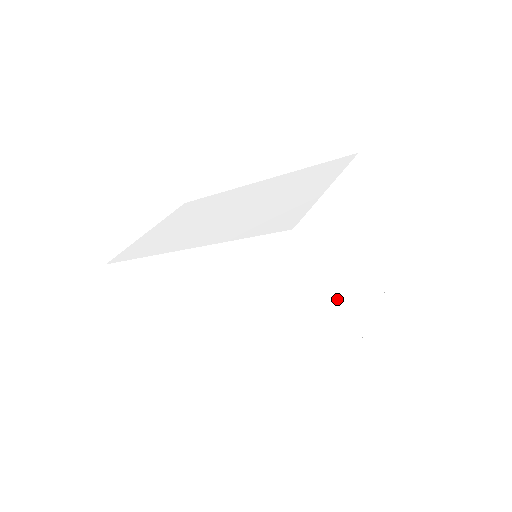
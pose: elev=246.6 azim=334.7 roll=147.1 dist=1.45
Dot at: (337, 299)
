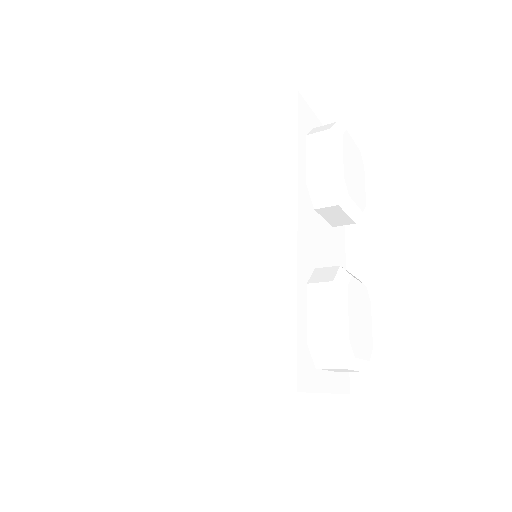
Dot at: occluded
